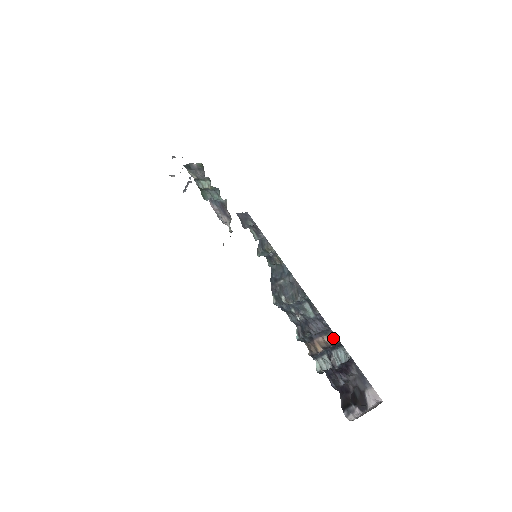
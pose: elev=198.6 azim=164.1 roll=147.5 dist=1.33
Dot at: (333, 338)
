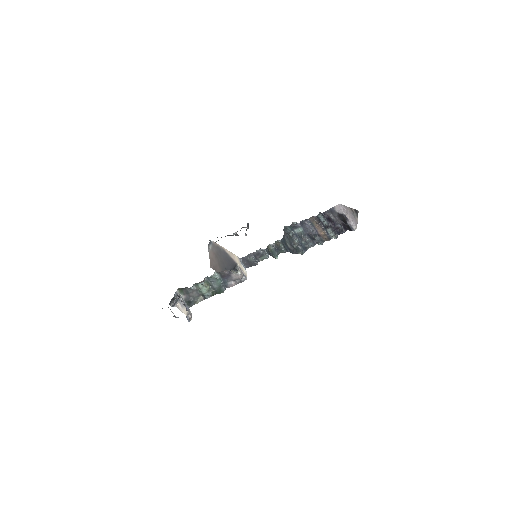
Dot at: (313, 220)
